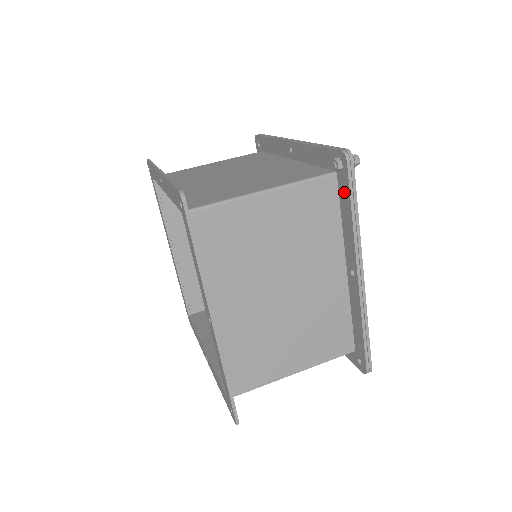
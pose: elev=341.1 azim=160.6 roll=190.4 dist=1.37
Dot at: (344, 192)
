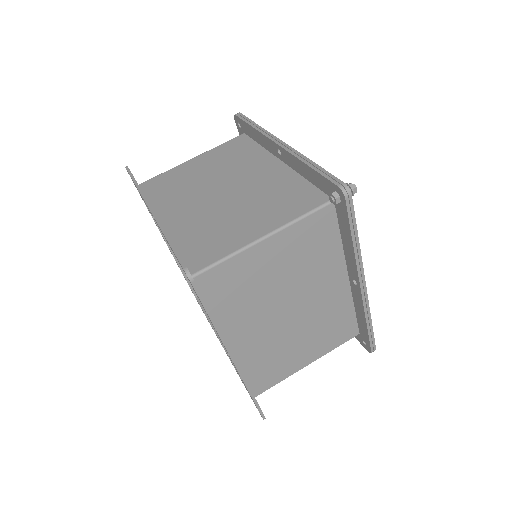
Dot at: (343, 220)
